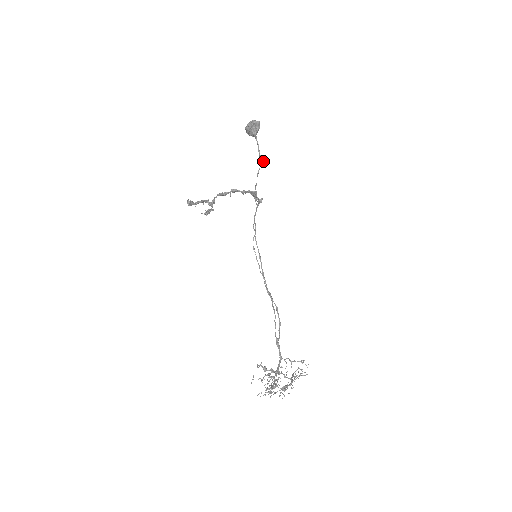
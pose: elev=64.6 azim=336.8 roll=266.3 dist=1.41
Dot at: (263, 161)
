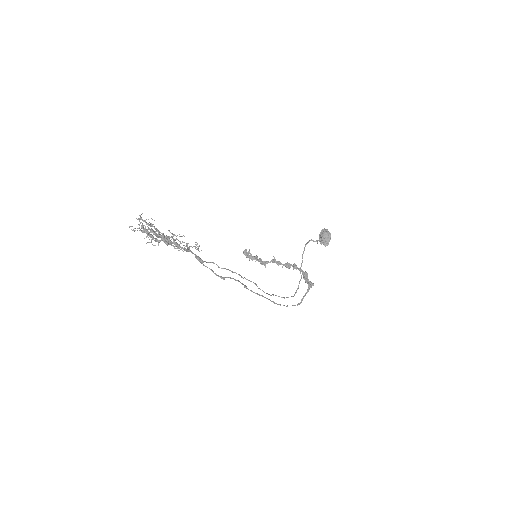
Dot at: (316, 241)
